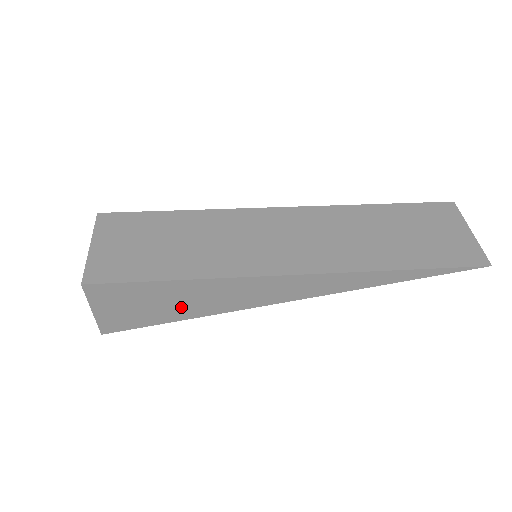
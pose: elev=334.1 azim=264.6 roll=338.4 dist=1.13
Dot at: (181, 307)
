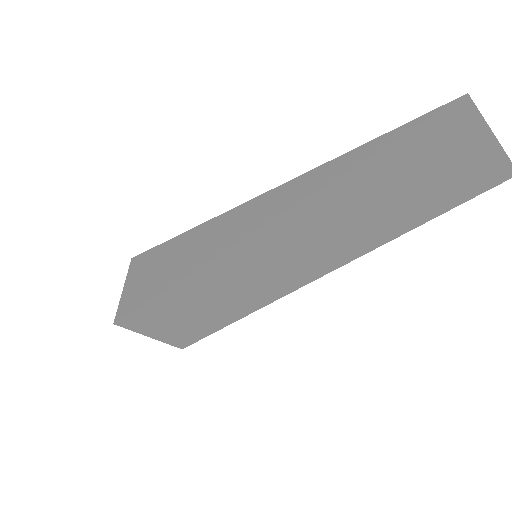
Dot at: (167, 272)
